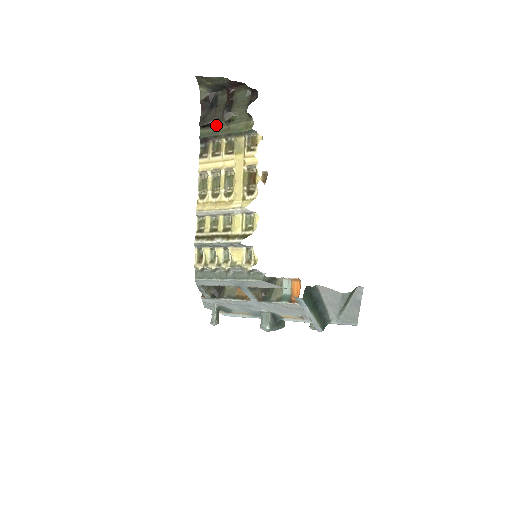
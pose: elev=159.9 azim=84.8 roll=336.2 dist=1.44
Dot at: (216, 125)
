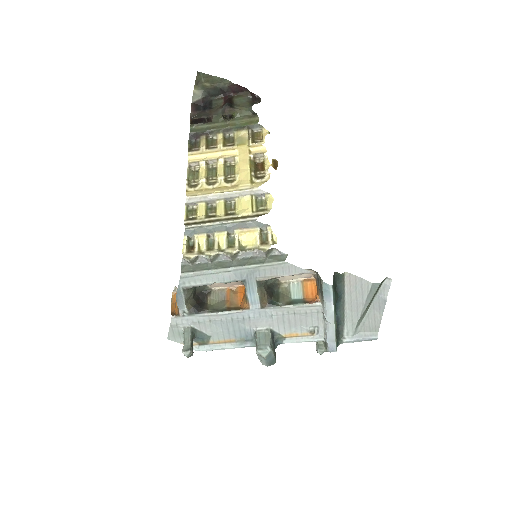
Dot at: (211, 122)
